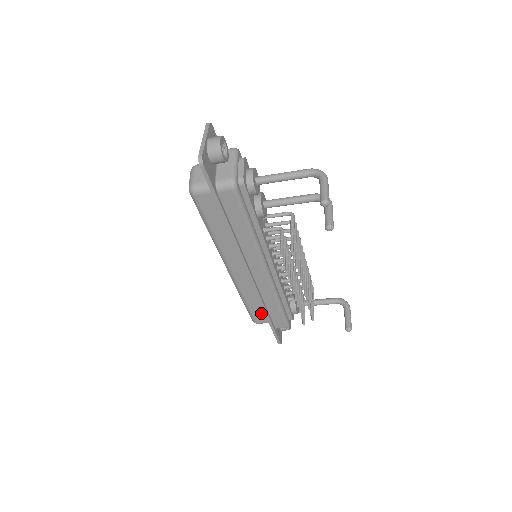
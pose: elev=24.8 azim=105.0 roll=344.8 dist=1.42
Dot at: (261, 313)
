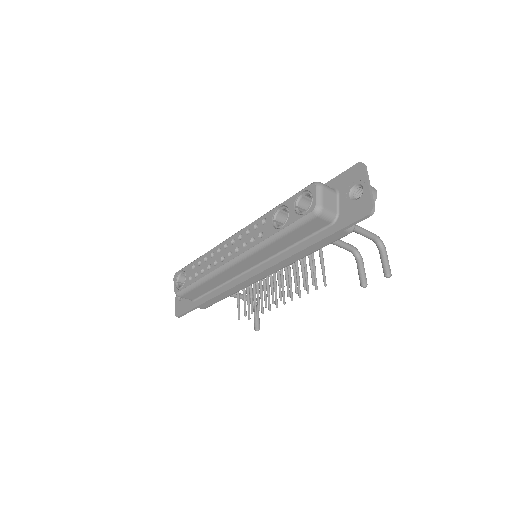
Dot at: (198, 293)
